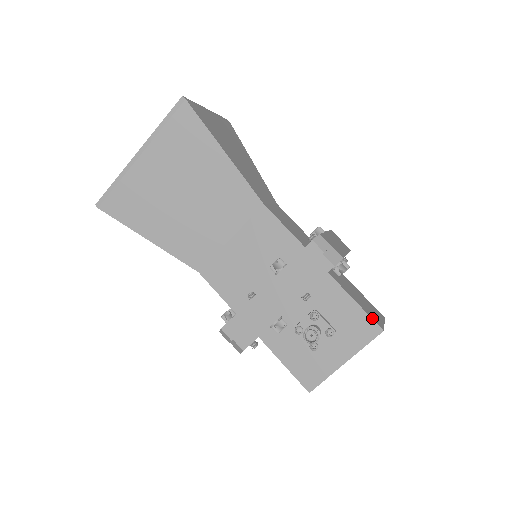
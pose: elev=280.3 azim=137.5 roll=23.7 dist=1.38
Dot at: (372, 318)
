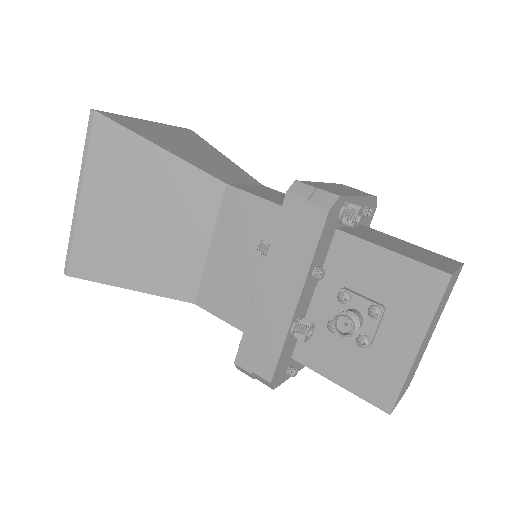
Dot at: (426, 264)
